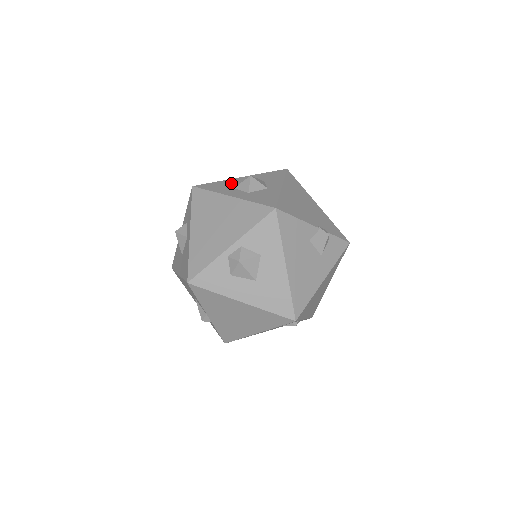
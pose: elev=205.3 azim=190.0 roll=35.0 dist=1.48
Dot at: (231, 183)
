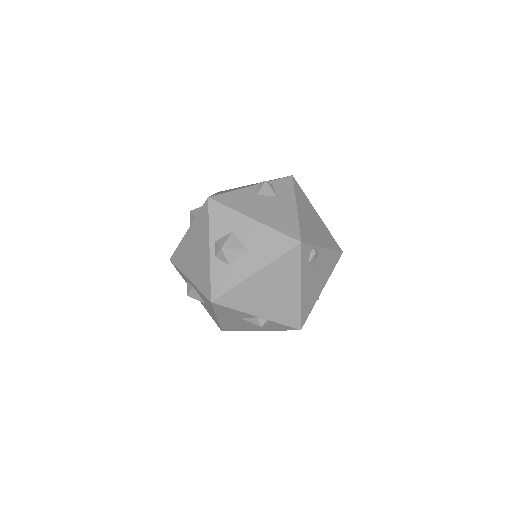
Dot at: occluded
